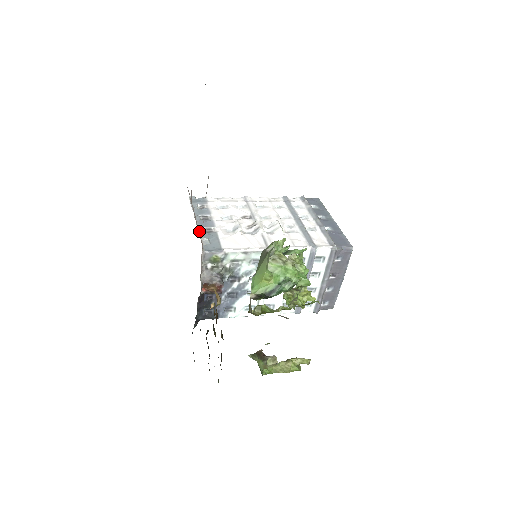
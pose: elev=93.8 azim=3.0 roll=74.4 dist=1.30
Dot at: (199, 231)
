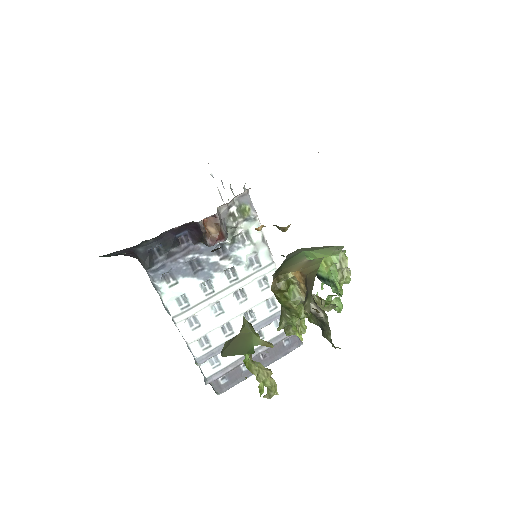
Dot at: occluded
